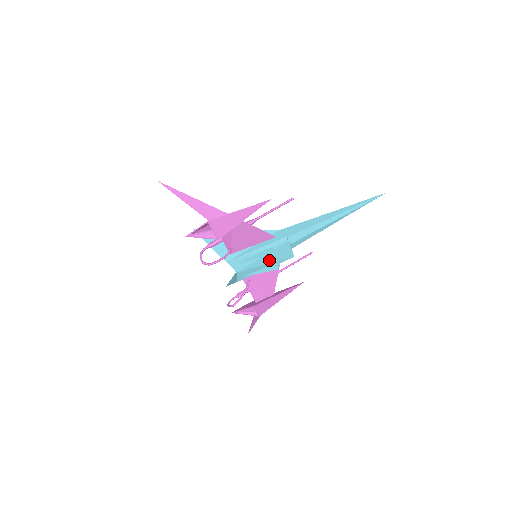
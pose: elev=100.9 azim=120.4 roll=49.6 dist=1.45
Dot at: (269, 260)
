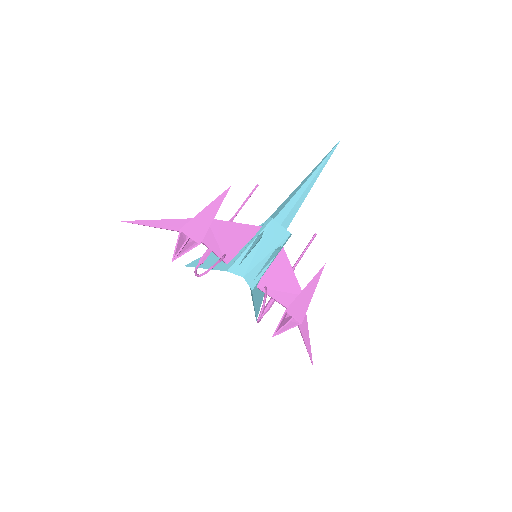
Dot at: (268, 248)
